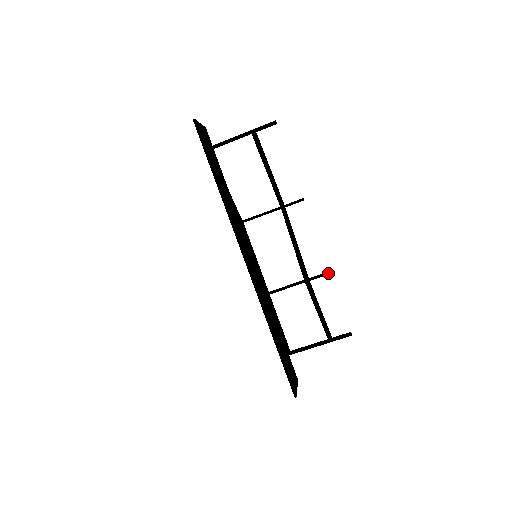
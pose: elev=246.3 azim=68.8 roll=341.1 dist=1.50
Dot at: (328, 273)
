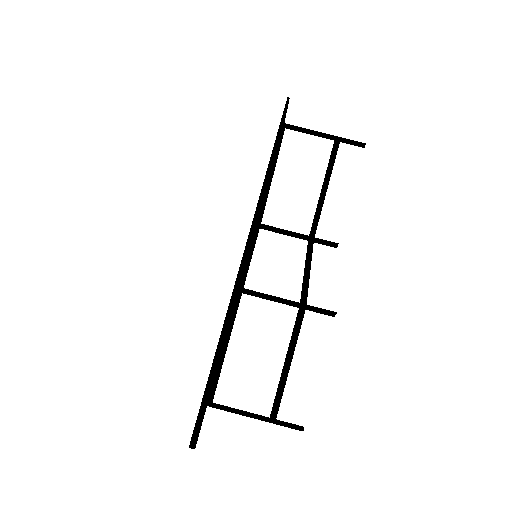
Dot at: occluded
